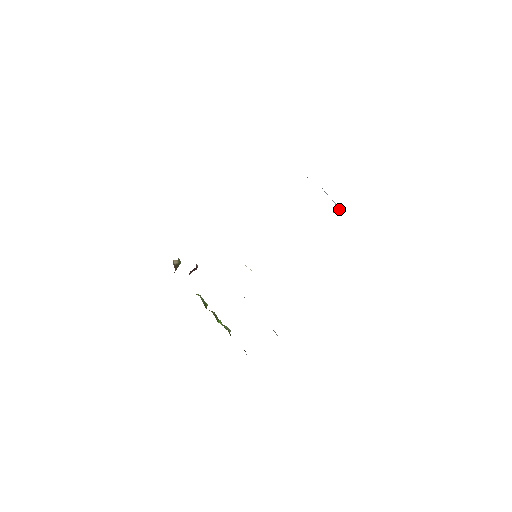
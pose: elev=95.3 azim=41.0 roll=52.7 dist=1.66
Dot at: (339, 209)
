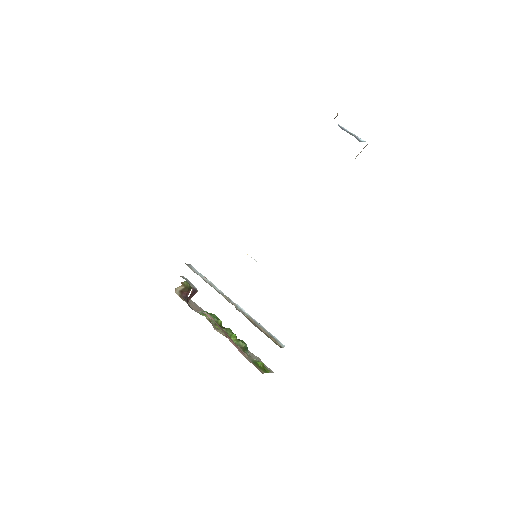
Dot at: occluded
